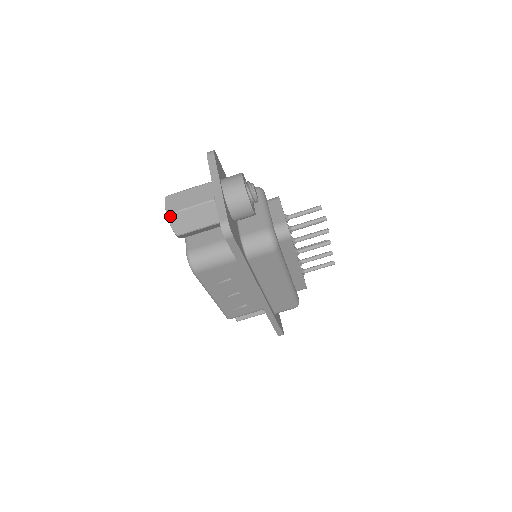
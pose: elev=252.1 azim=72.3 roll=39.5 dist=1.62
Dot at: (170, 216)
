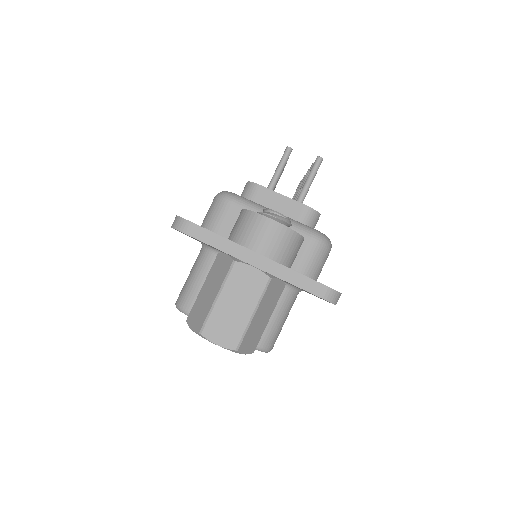
Dot at: (239, 349)
